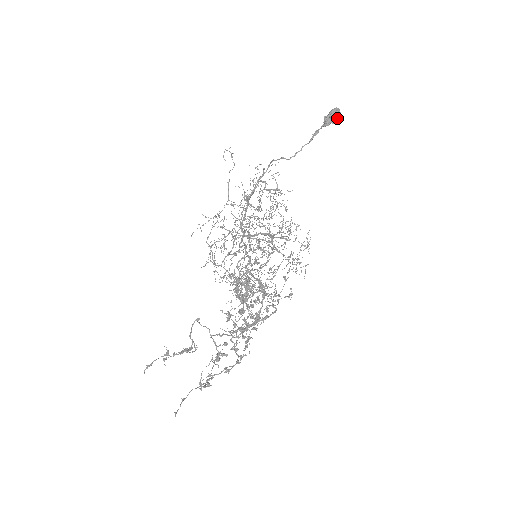
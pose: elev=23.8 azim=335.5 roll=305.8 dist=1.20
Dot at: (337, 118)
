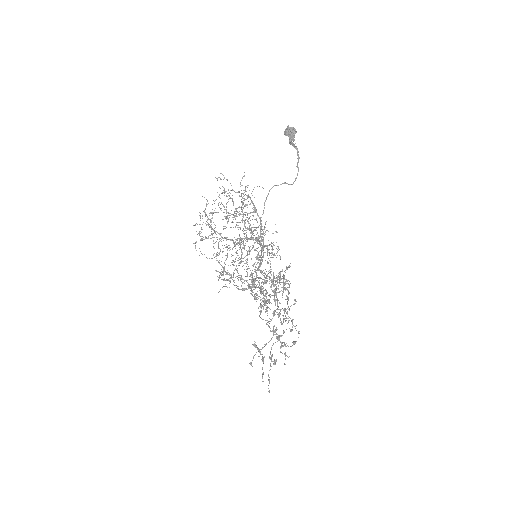
Dot at: (294, 135)
